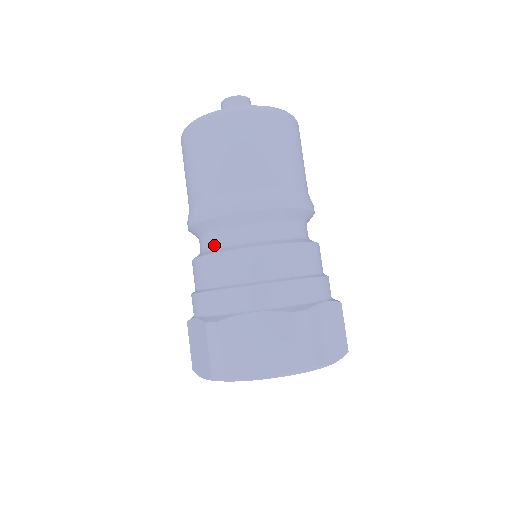
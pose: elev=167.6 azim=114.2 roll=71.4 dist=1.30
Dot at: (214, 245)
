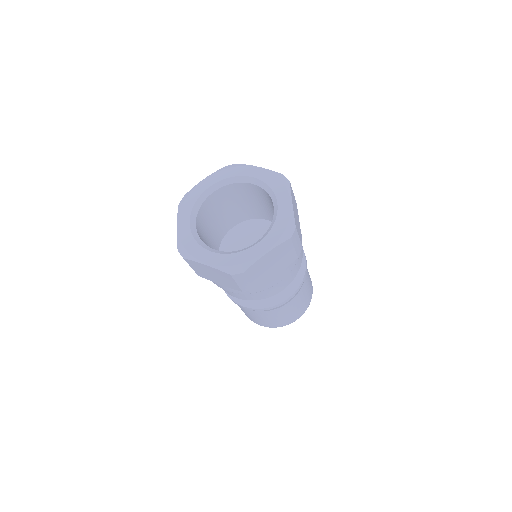
Dot at: occluded
